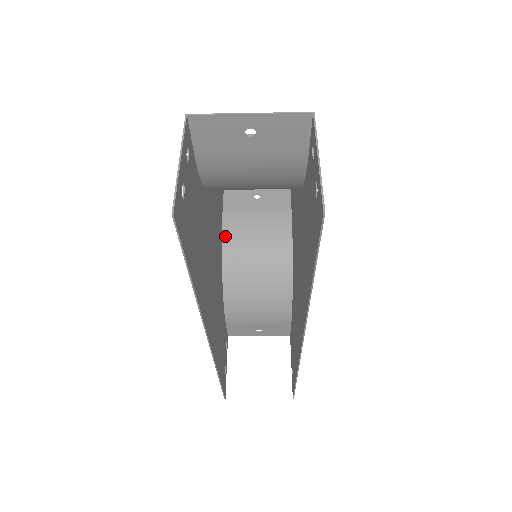
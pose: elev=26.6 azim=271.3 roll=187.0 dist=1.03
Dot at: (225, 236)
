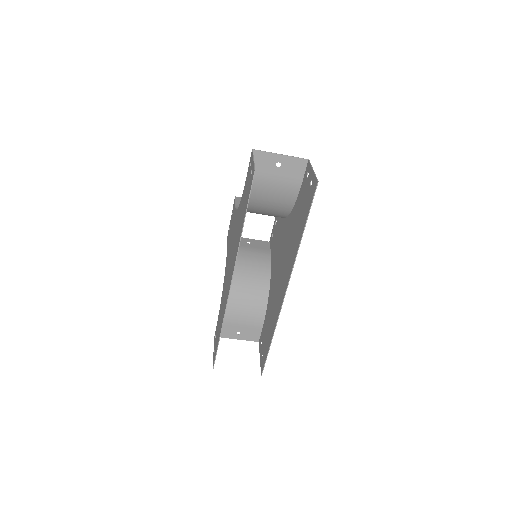
Dot at: occluded
